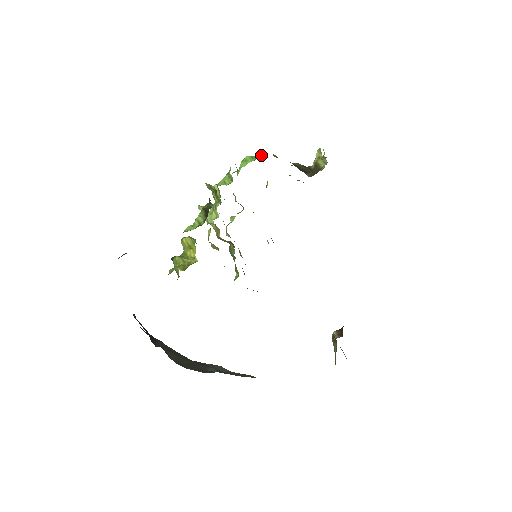
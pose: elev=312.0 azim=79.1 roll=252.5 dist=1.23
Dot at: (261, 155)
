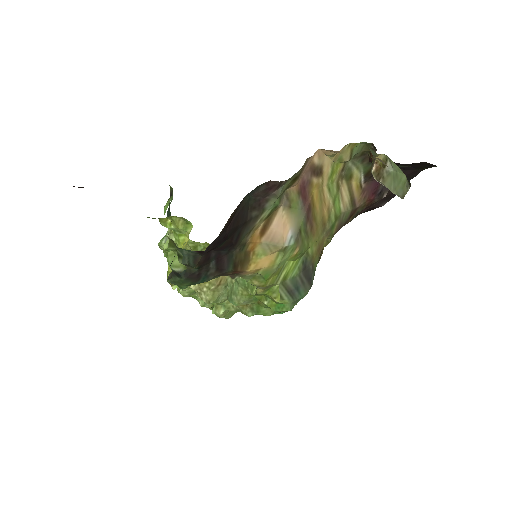
Dot at: occluded
